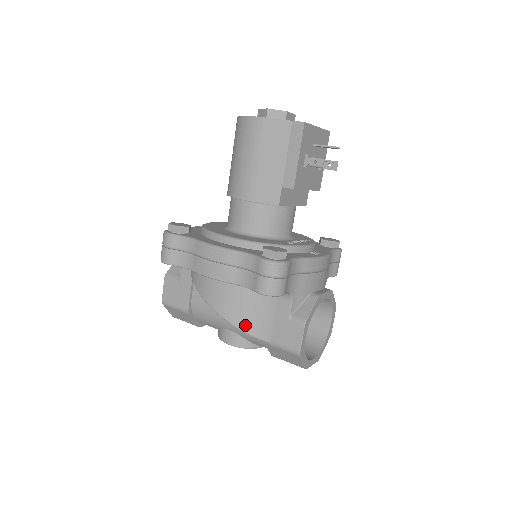
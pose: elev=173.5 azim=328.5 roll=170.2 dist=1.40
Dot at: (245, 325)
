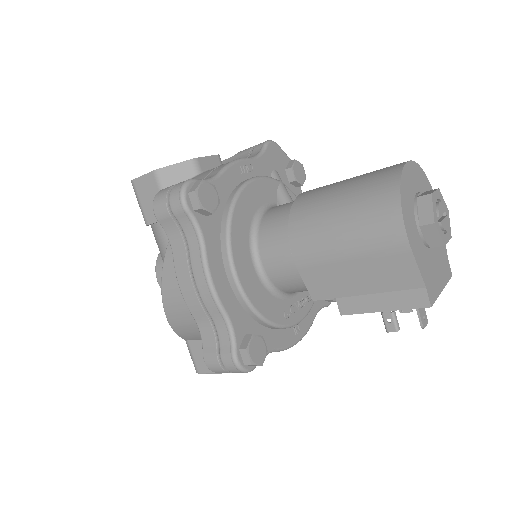
Dot at: (176, 326)
